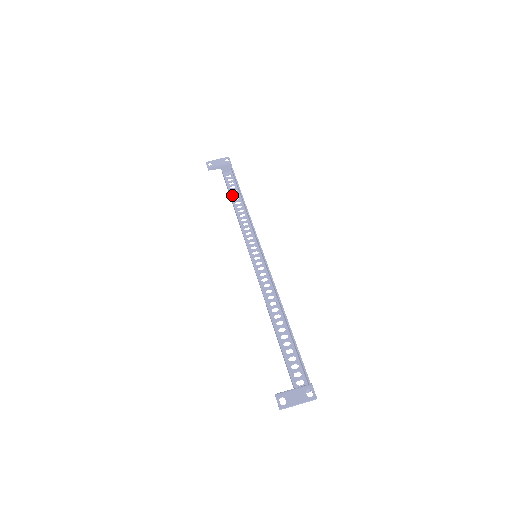
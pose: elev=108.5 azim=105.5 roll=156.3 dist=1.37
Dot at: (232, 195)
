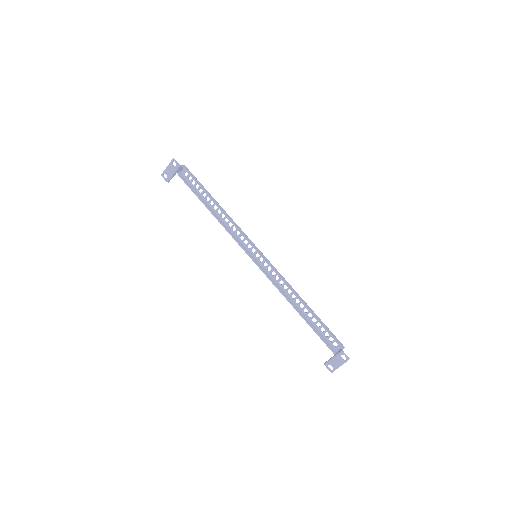
Dot at: (203, 197)
